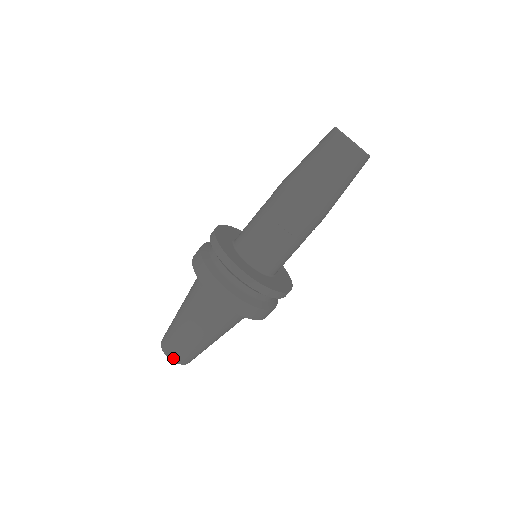
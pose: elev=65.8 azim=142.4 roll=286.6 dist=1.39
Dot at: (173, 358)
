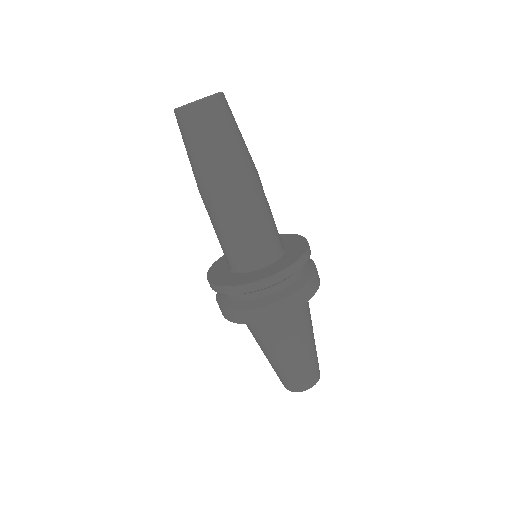
Dot at: (302, 389)
